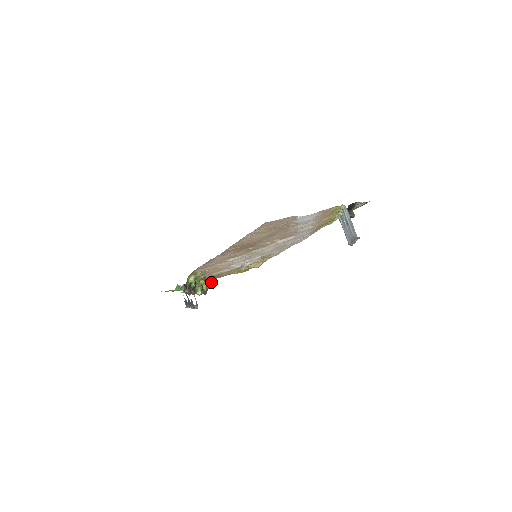
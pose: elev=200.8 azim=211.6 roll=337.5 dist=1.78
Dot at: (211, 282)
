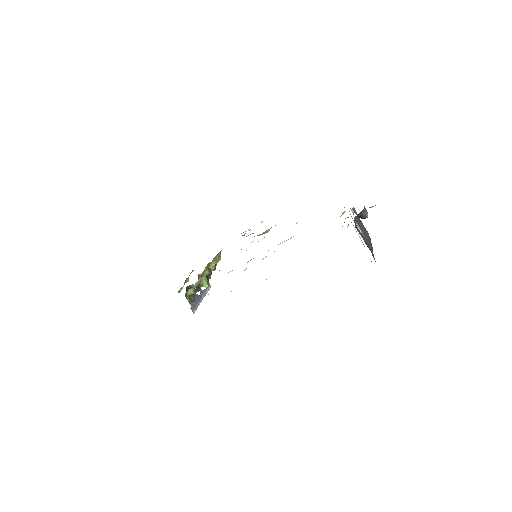
Dot at: (217, 258)
